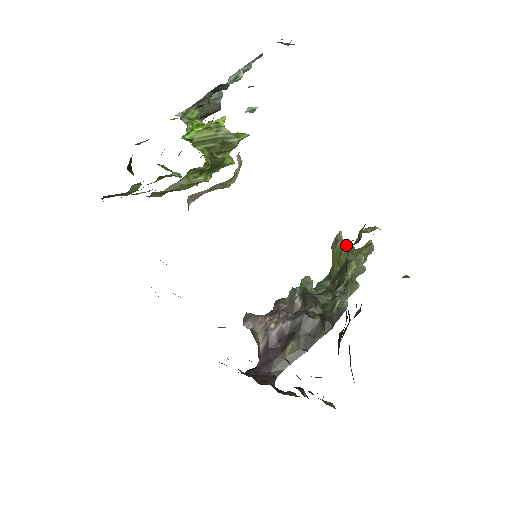
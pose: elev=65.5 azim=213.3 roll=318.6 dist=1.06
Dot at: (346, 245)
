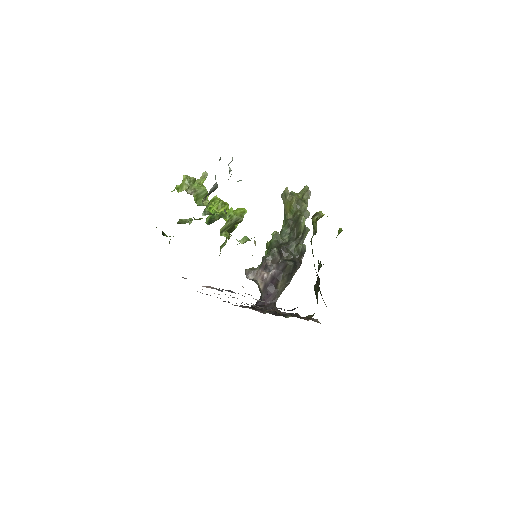
Dot at: (293, 199)
